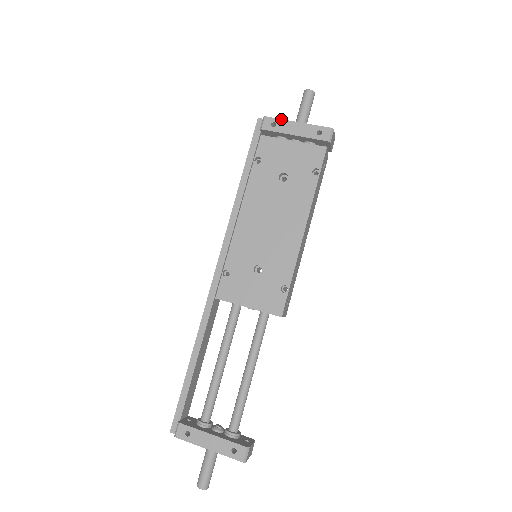
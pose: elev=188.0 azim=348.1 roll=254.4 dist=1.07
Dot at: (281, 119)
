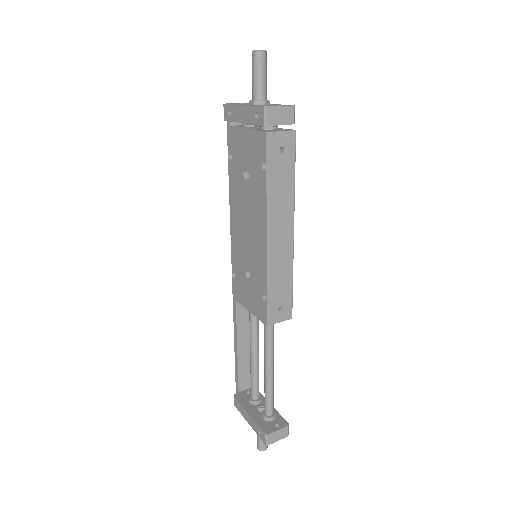
Dot at: (232, 104)
